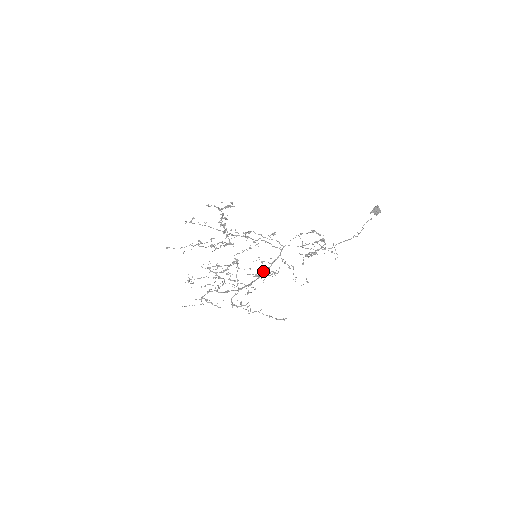
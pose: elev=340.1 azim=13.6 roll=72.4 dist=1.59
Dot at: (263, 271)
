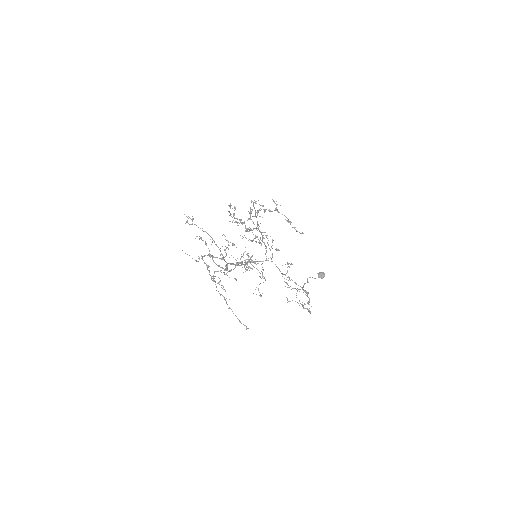
Dot at: occluded
